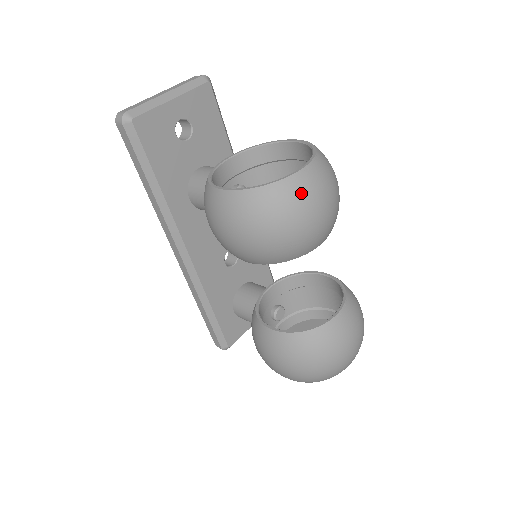
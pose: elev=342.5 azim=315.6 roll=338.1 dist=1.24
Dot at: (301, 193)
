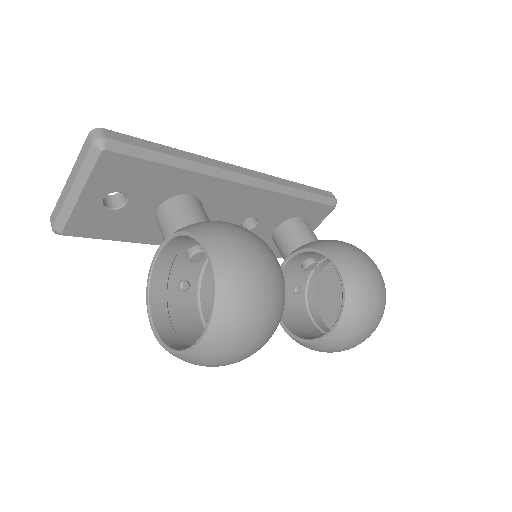
Dot at: (204, 361)
